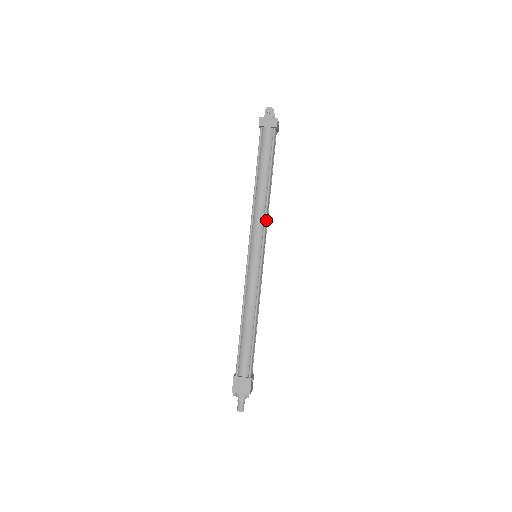
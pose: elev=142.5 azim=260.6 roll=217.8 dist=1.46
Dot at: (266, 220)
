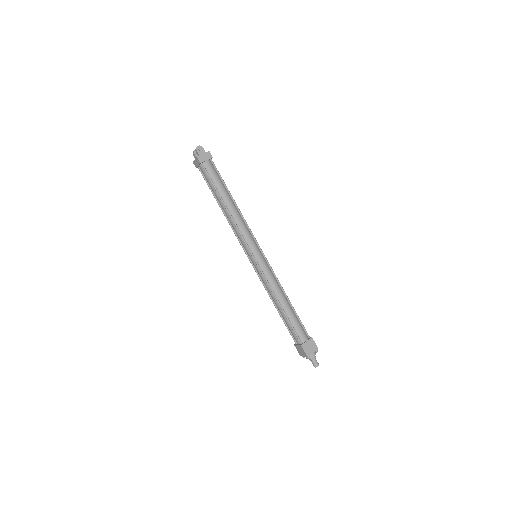
Dot at: (247, 227)
